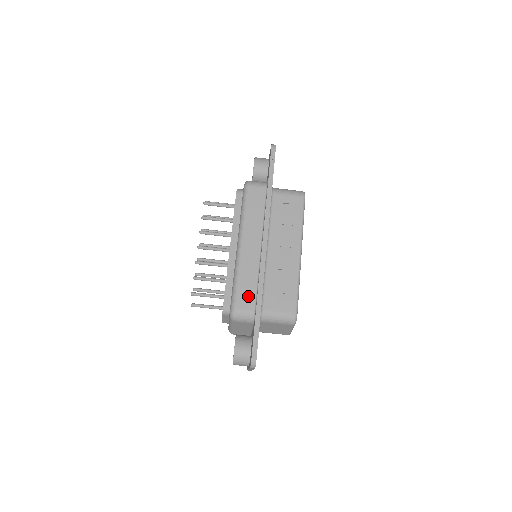
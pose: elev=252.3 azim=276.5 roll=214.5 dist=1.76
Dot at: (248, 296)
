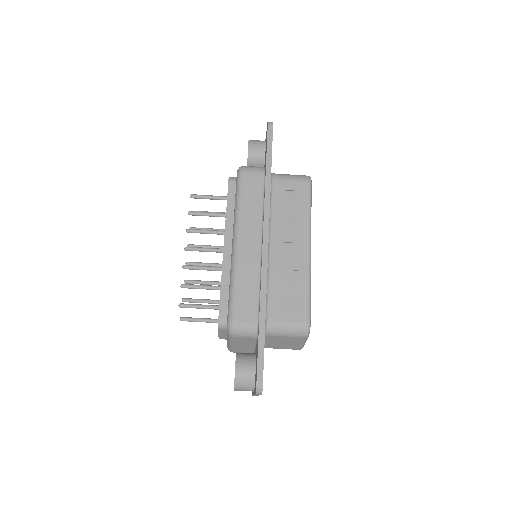
Dot at: (248, 304)
